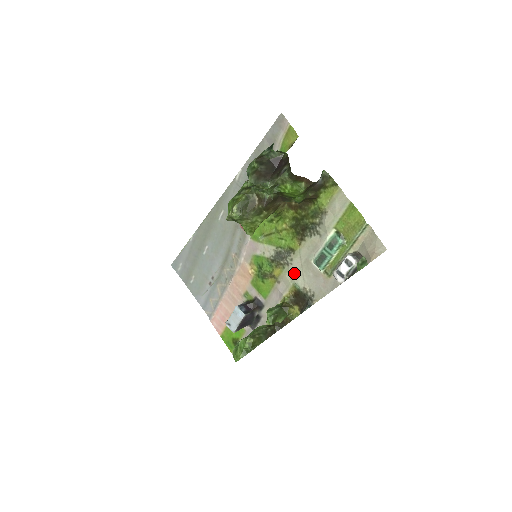
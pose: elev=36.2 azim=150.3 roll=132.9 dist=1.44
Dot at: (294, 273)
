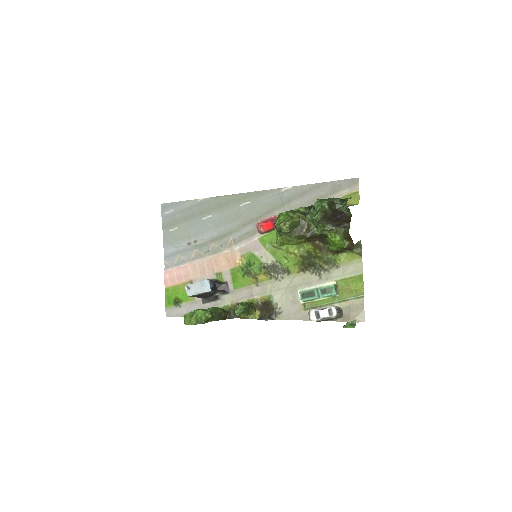
Dot at: (277, 288)
